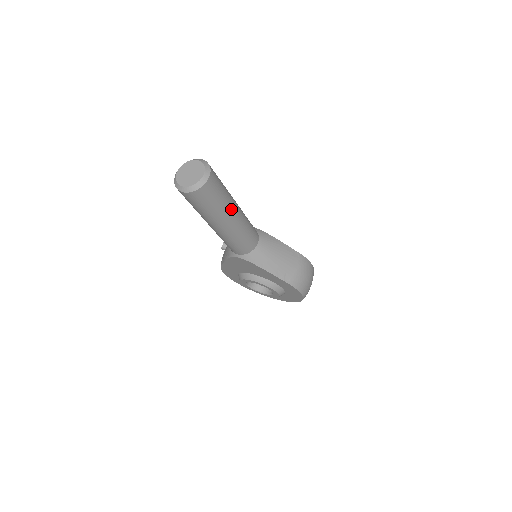
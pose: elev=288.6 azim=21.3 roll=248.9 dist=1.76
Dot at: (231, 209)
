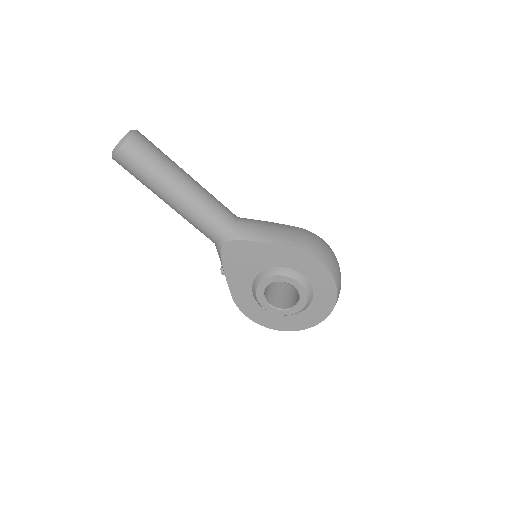
Dot at: (178, 170)
